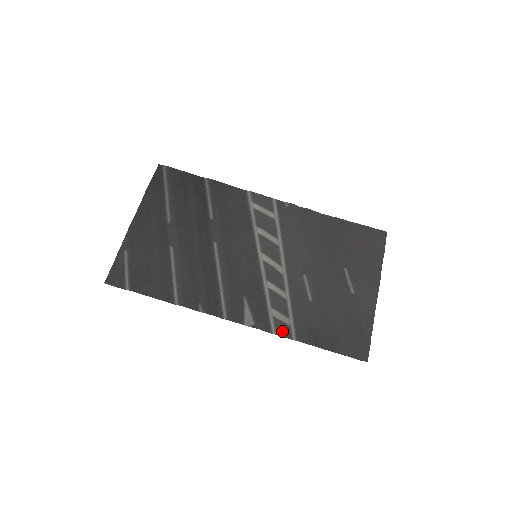
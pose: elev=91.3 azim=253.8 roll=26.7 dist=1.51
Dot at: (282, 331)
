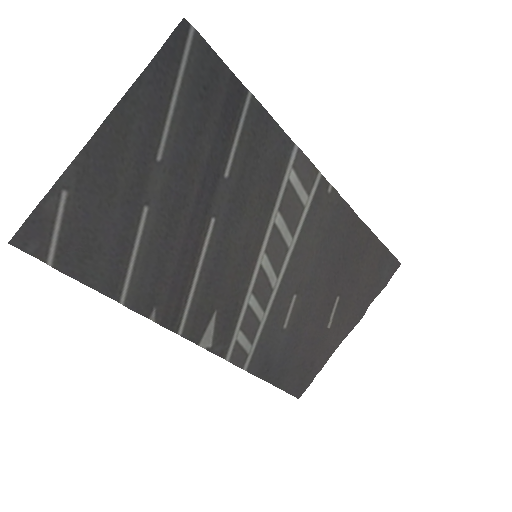
Dot at: (237, 359)
